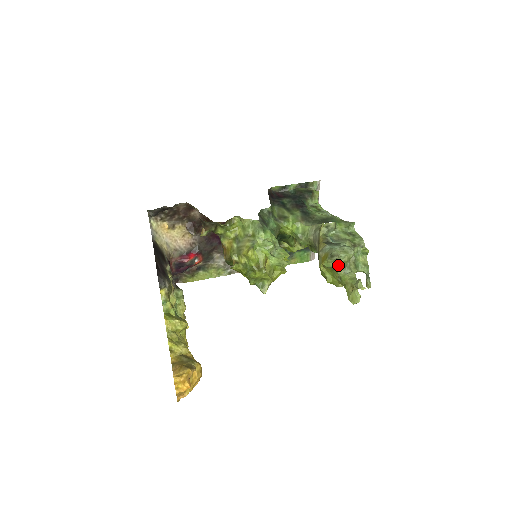
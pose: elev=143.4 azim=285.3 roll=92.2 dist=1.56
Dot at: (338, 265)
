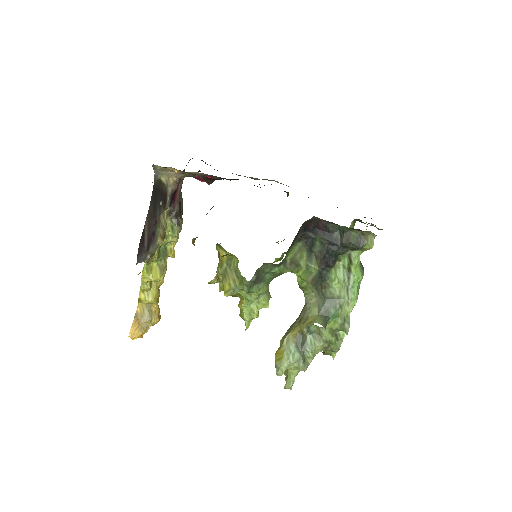
Dot at: occluded
